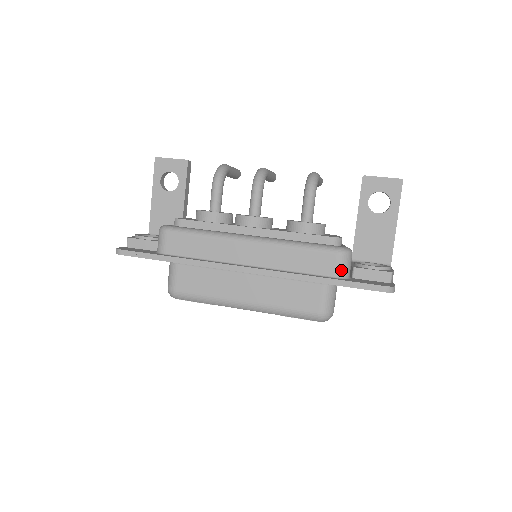
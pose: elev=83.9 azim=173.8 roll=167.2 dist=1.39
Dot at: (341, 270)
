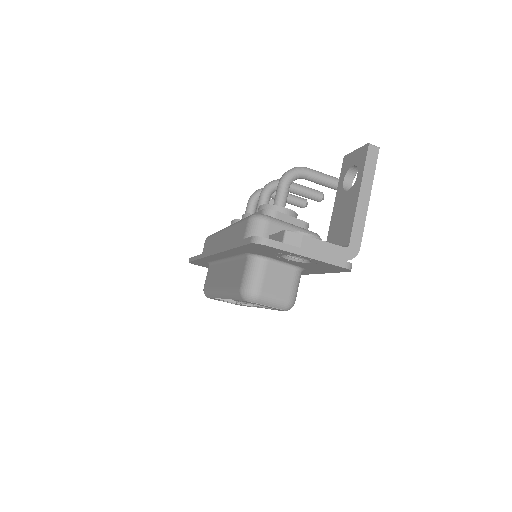
Dot at: (247, 235)
